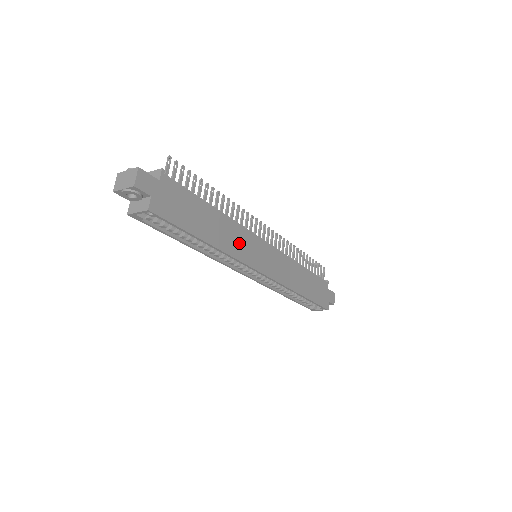
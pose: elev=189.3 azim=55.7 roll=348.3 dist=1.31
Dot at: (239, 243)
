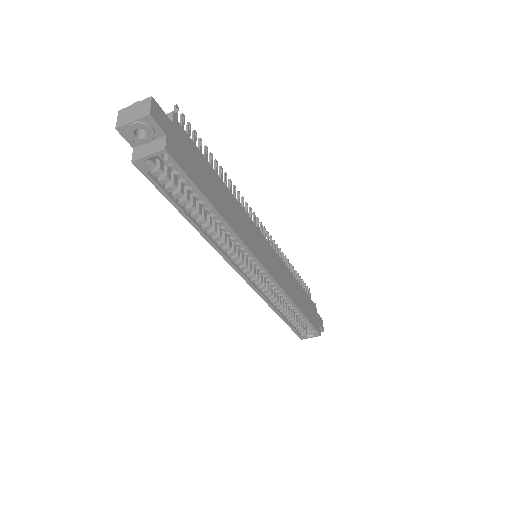
Dot at: (246, 230)
